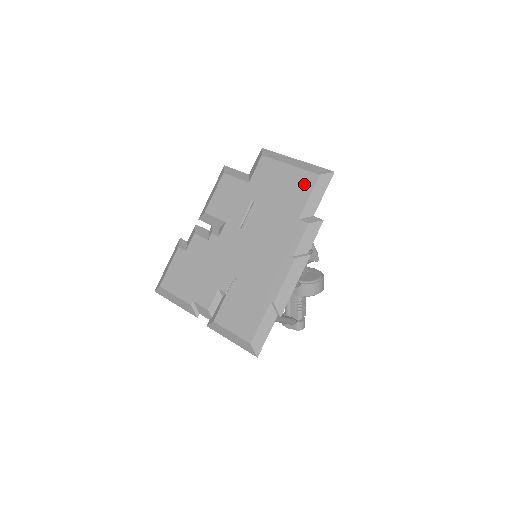
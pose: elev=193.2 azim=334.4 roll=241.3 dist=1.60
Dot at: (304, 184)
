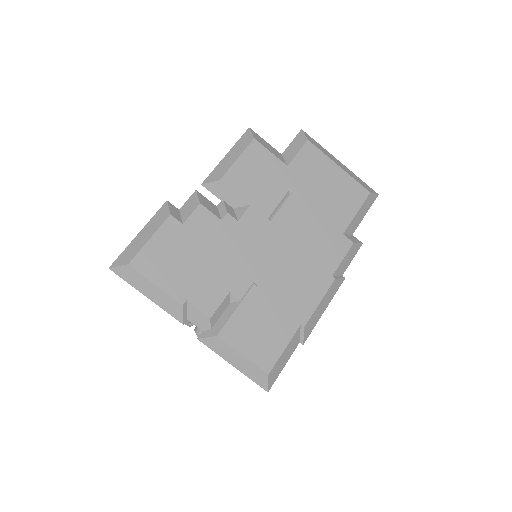
Dot at: (353, 196)
